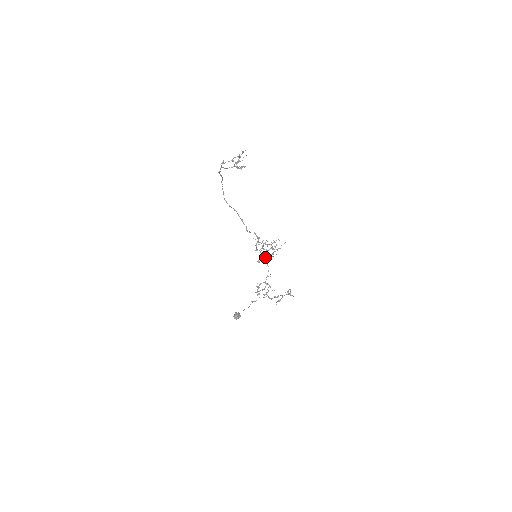
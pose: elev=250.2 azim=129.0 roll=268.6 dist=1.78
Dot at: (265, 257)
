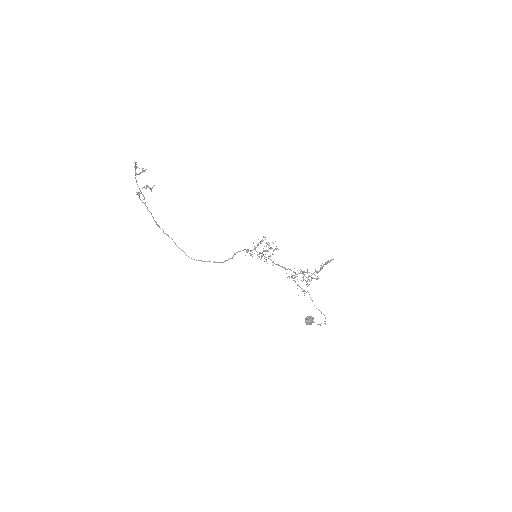
Dot at: (274, 263)
